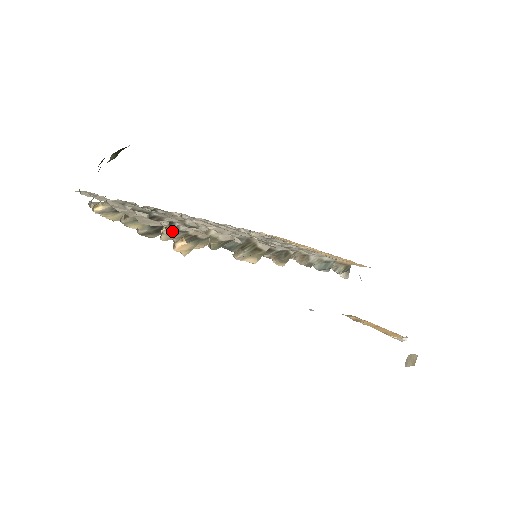
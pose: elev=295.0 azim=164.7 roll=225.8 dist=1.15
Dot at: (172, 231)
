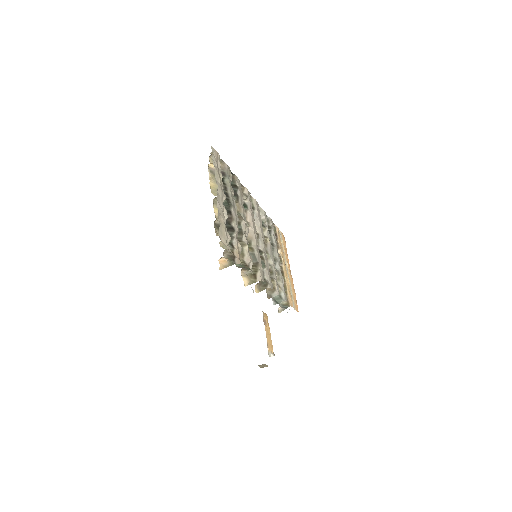
Dot at: occluded
